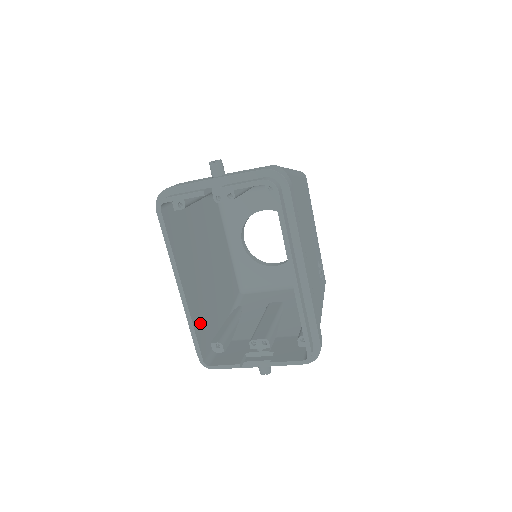
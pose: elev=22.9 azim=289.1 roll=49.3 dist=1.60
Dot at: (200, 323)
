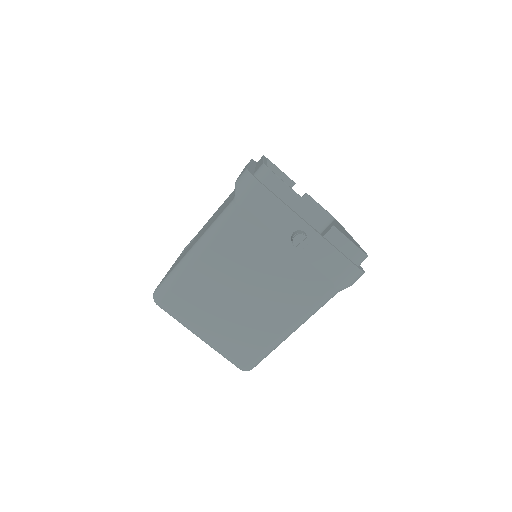
Dot at: occluded
